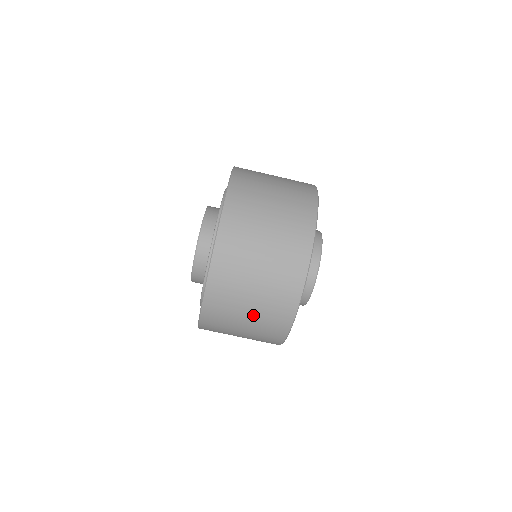
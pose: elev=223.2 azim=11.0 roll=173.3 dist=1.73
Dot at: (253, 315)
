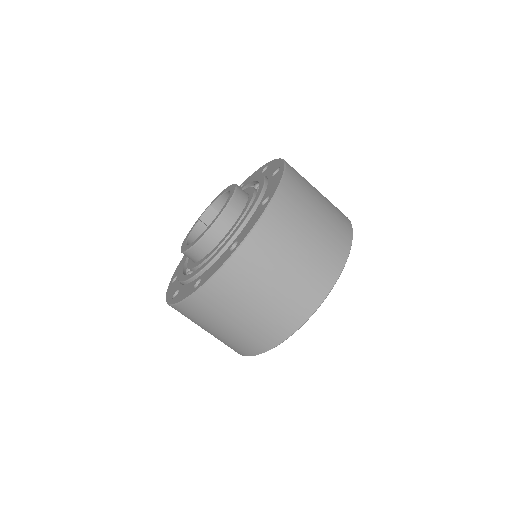
Dot at: (291, 274)
